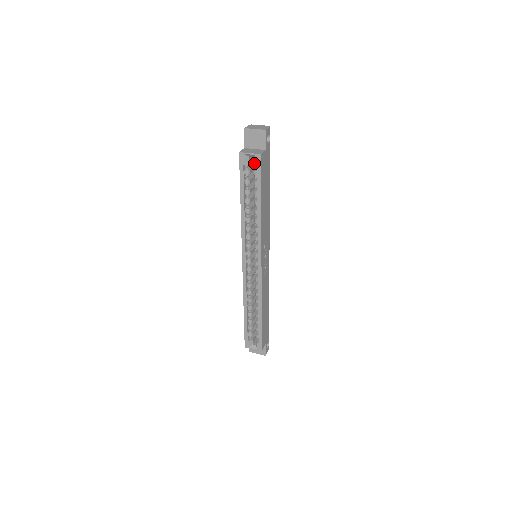
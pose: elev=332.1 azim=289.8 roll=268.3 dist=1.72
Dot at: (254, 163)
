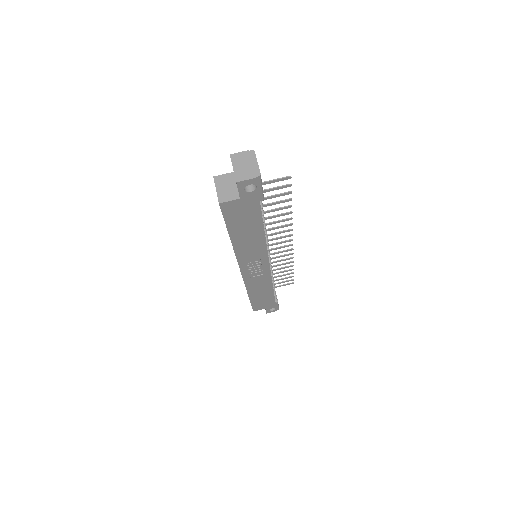
Dot at: occluded
